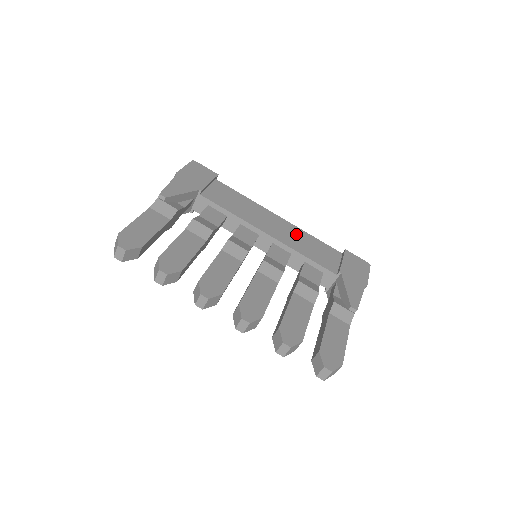
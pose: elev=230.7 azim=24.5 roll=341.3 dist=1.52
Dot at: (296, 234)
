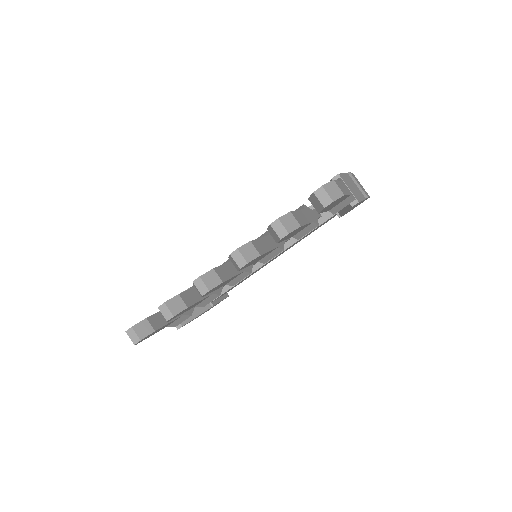
Dot at: occluded
